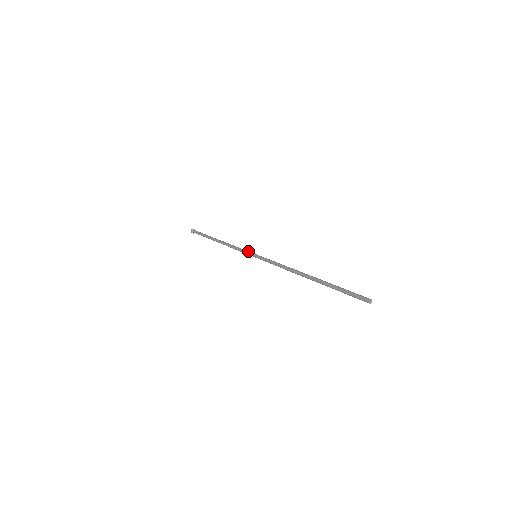
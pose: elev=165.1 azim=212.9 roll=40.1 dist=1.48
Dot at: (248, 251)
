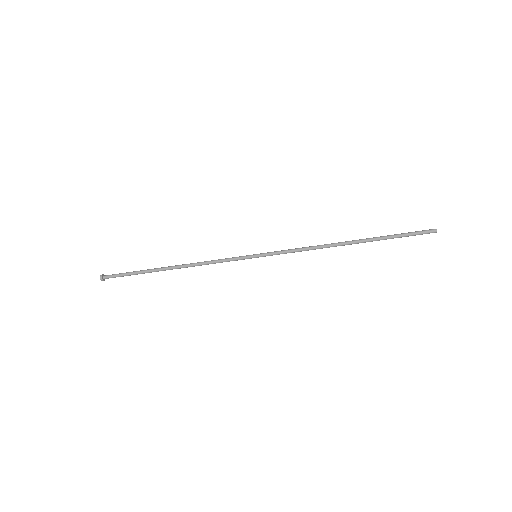
Dot at: (240, 257)
